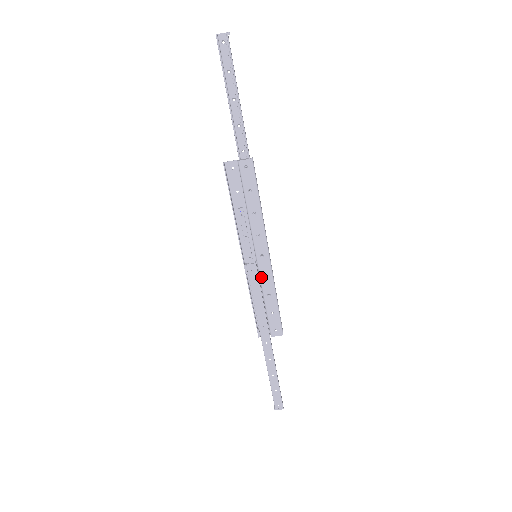
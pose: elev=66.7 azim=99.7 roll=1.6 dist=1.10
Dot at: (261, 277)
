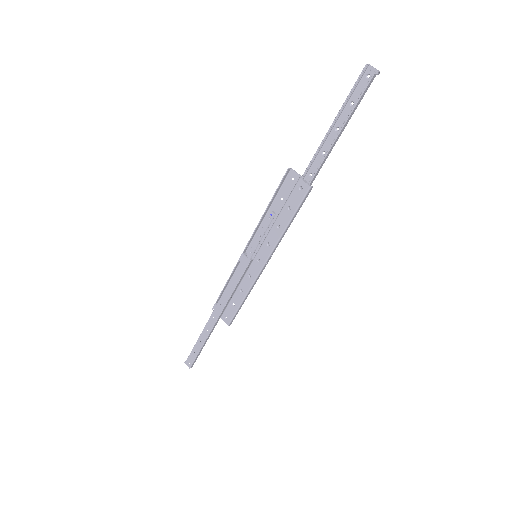
Dot at: (247, 273)
